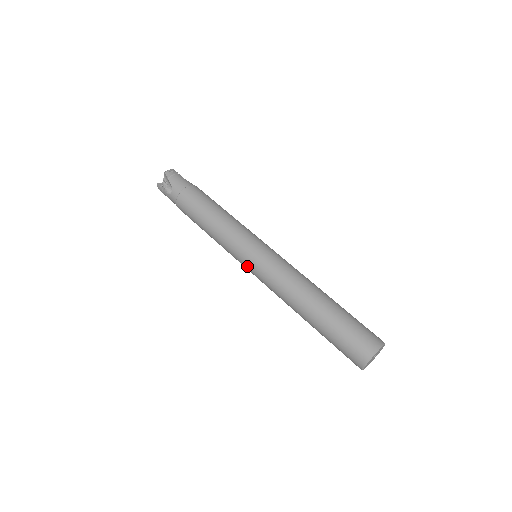
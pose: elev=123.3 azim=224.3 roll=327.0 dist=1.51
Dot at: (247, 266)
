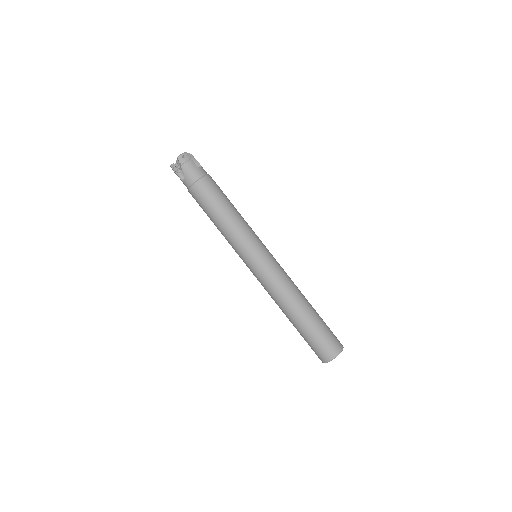
Dot at: occluded
